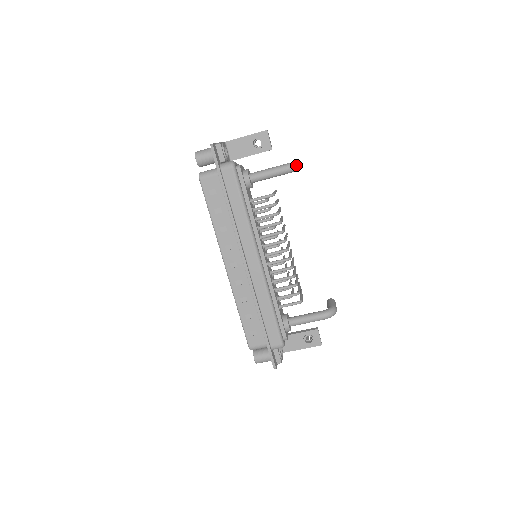
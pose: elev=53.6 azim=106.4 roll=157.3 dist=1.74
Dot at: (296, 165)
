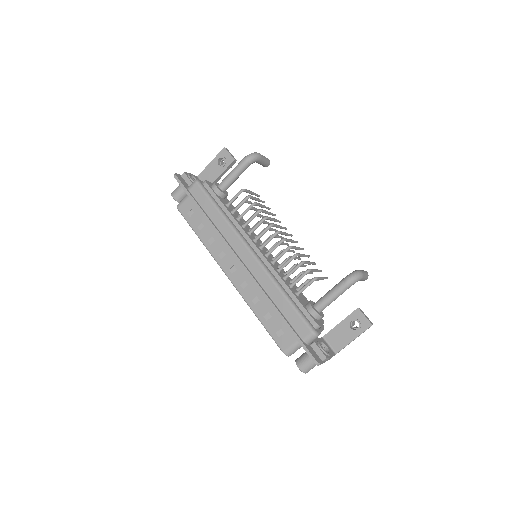
Dot at: (252, 155)
